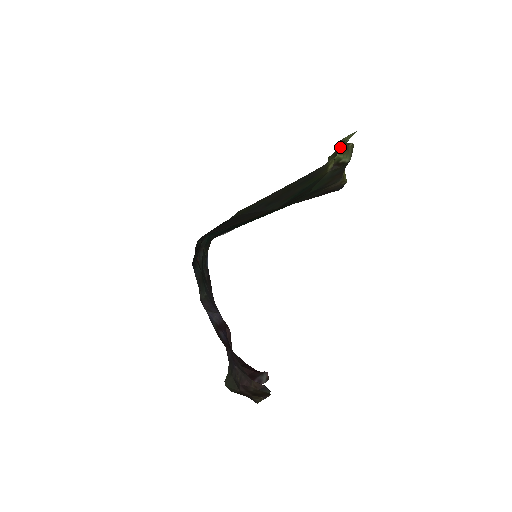
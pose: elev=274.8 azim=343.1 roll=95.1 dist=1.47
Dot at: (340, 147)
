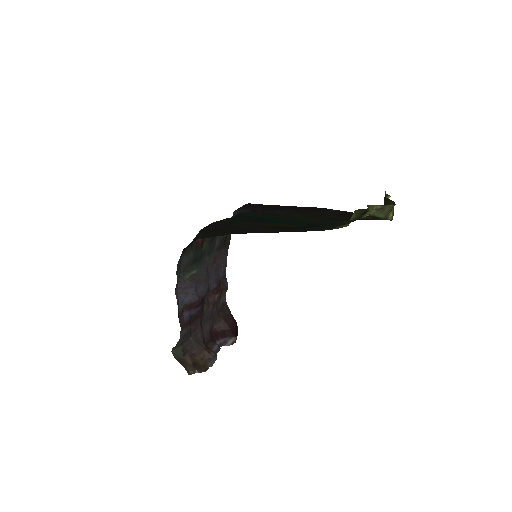
Dot at: (365, 211)
